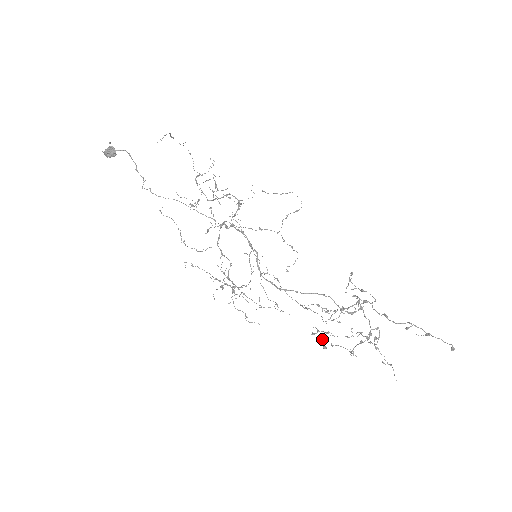
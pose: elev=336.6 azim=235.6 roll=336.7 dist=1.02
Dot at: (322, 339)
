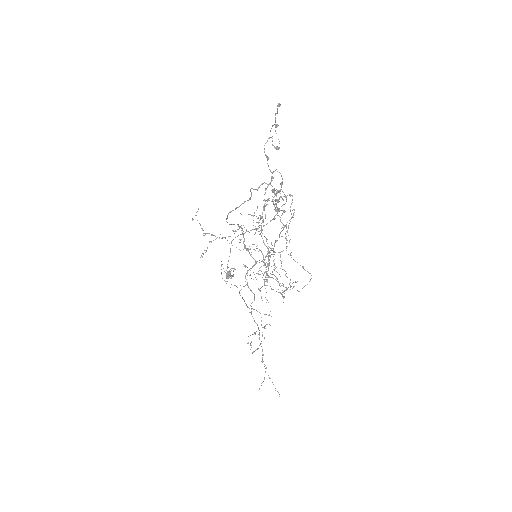
Dot at: occluded
